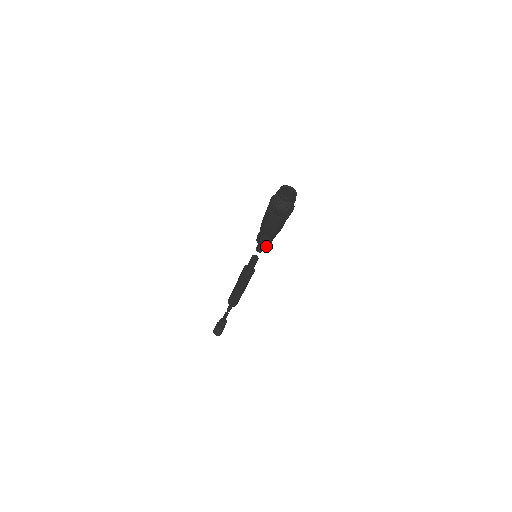
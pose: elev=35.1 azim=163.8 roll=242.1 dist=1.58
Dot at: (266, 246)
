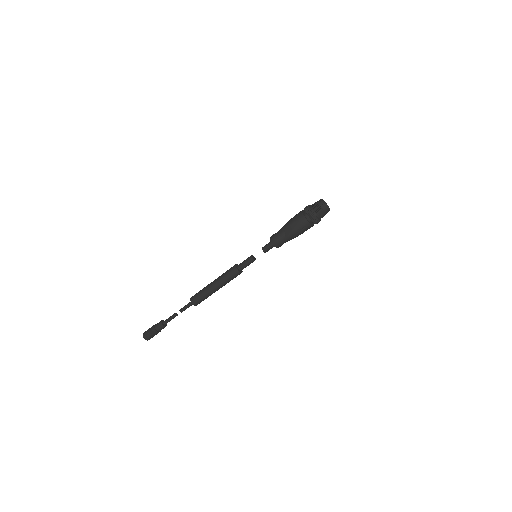
Dot at: (275, 246)
